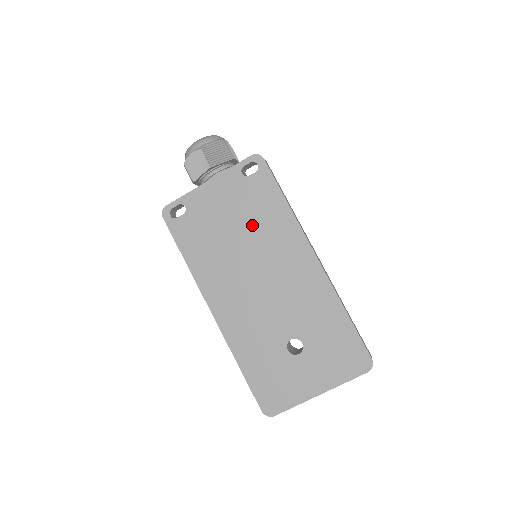
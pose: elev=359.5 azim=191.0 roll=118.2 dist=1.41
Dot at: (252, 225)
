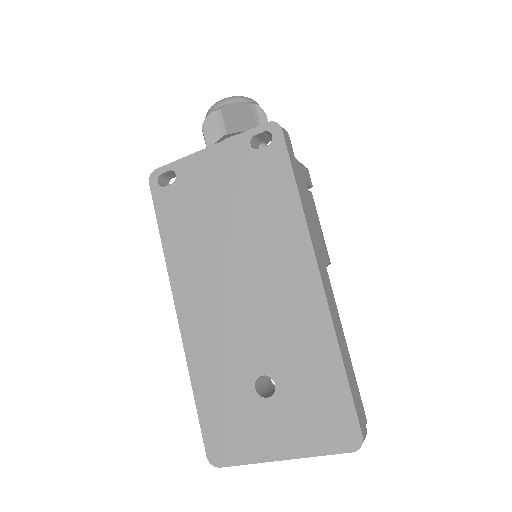
Dot at: (248, 214)
